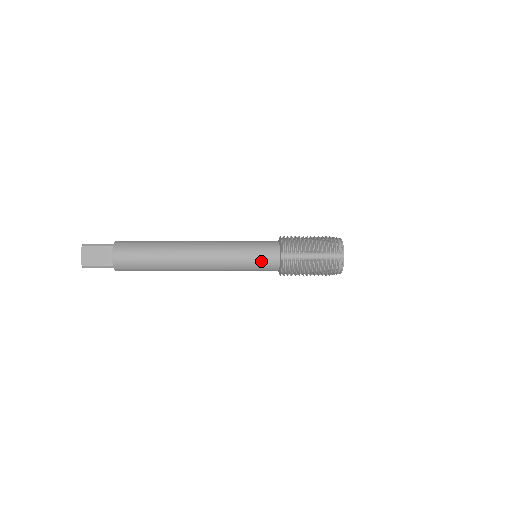
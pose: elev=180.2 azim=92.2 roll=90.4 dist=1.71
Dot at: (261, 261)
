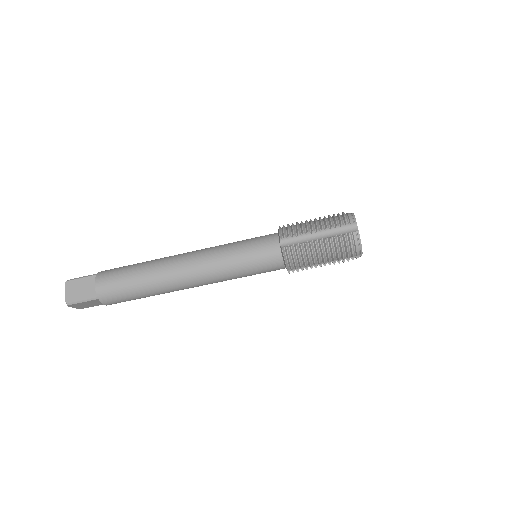
Dot at: (259, 256)
